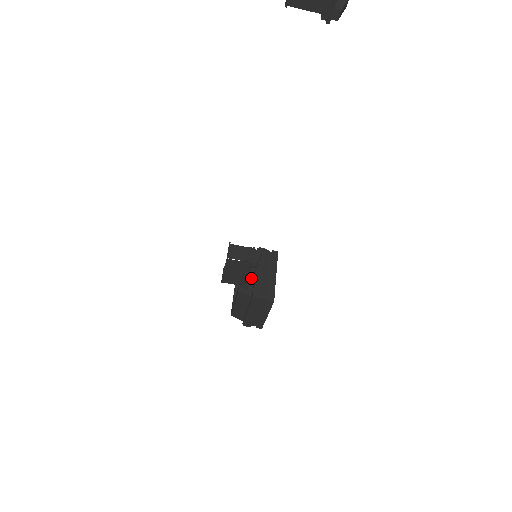
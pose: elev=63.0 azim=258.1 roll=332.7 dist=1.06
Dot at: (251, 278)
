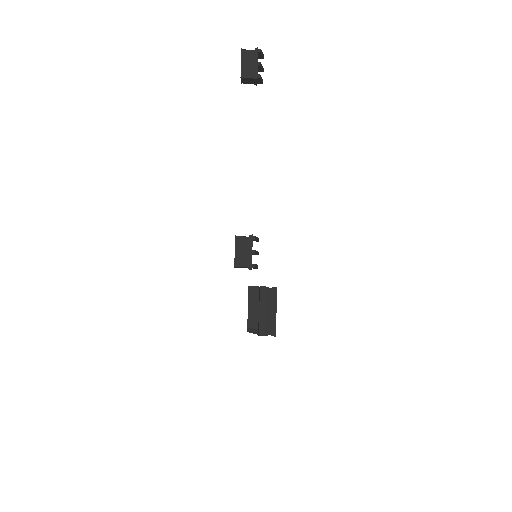
Dot at: (254, 253)
